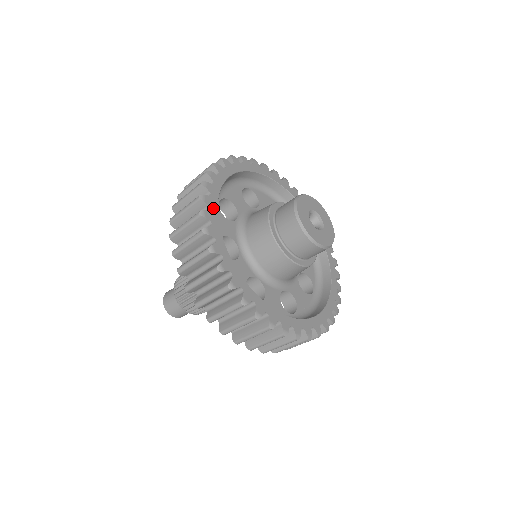
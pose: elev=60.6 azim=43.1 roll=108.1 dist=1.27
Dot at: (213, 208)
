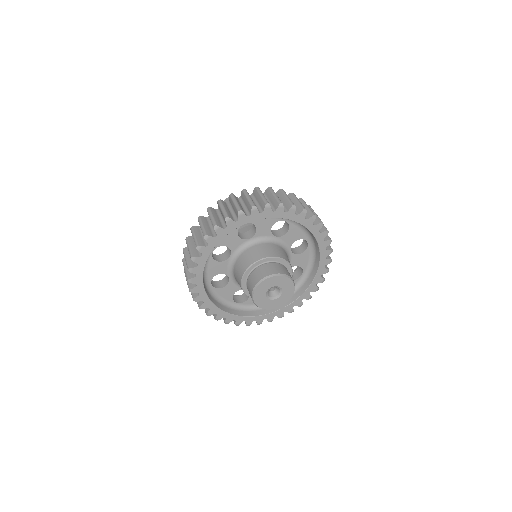
Dot at: (219, 237)
